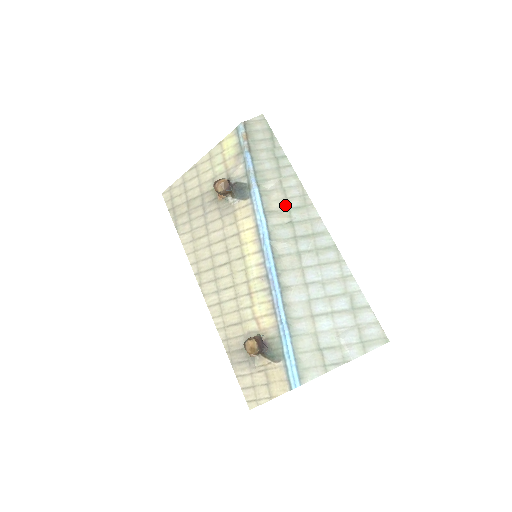
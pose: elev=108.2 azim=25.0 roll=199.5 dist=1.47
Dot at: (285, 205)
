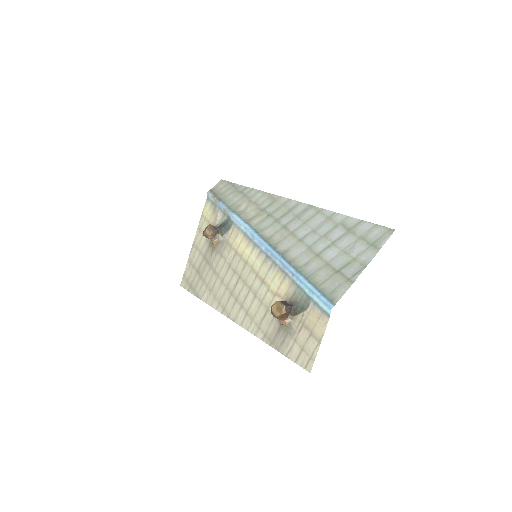
Dot at: (259, 209)
